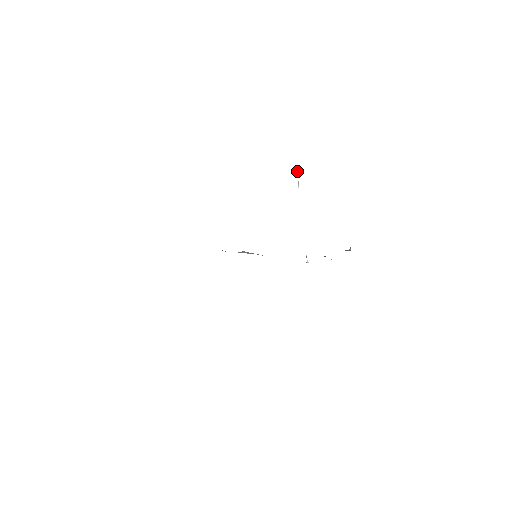
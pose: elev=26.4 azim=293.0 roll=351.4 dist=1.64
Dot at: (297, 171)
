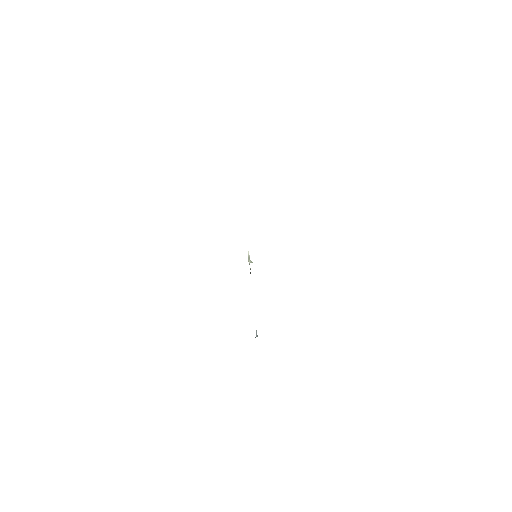
Dot at: (250, 261)
